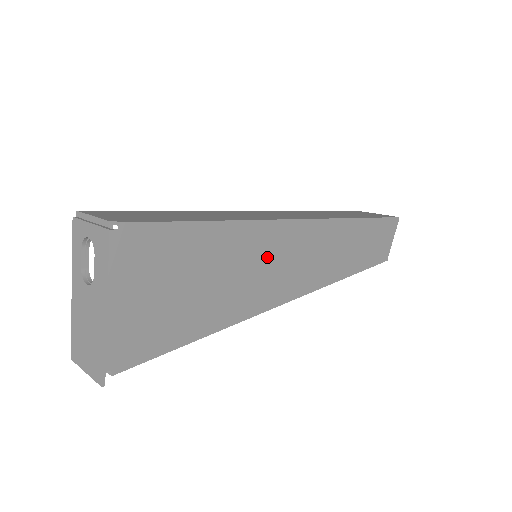
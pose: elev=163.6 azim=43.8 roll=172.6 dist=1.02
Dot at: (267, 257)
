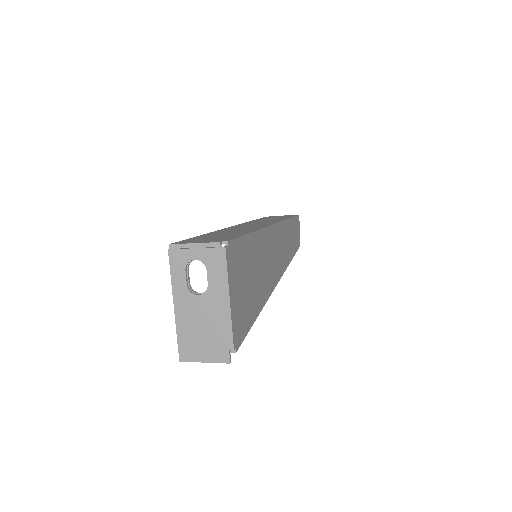
Dot at: (268, 254)
